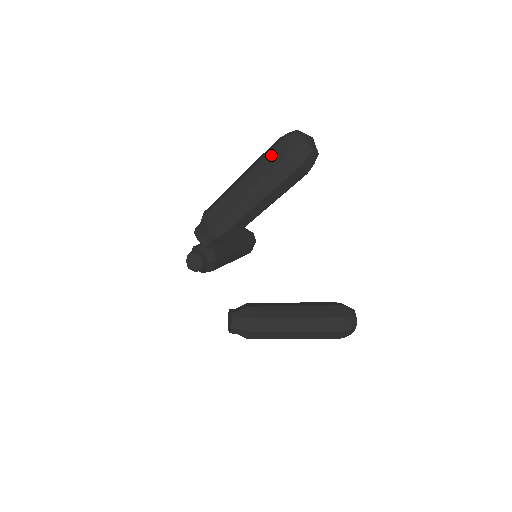
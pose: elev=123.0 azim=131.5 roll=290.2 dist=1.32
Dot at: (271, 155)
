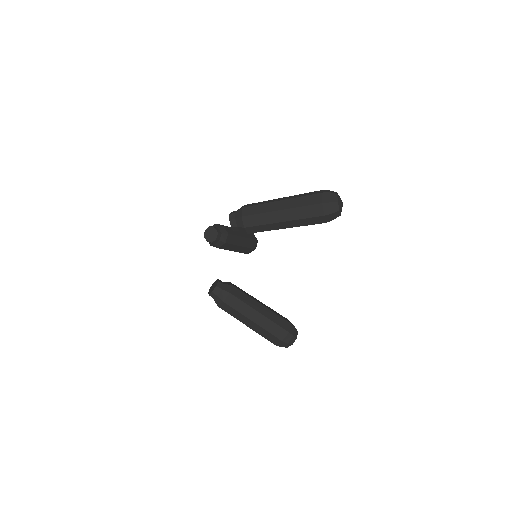
Dot at: (311, 197)
